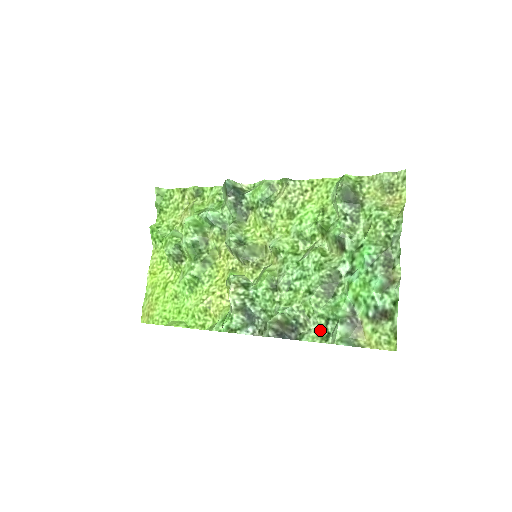
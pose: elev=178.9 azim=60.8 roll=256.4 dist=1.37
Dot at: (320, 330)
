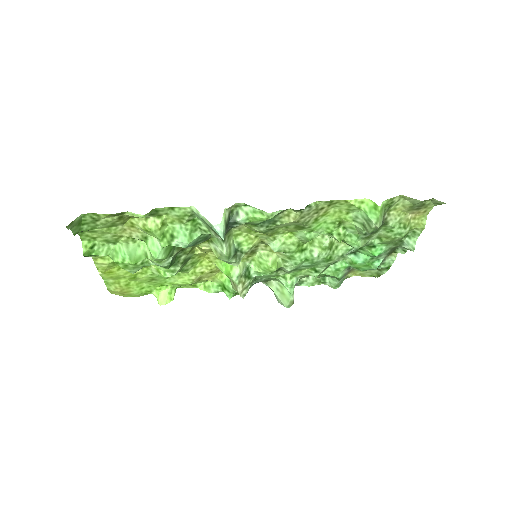
Dot at: (318, 278)
